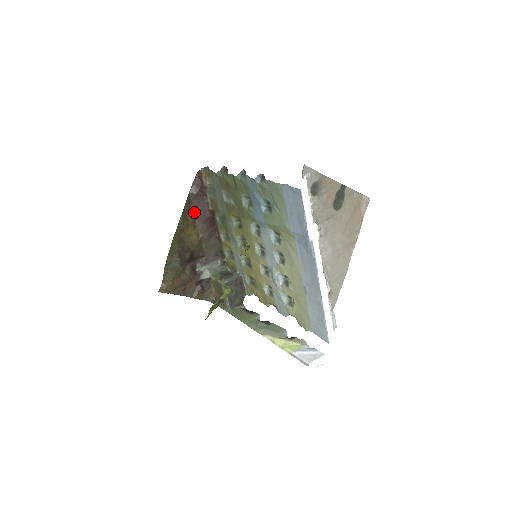
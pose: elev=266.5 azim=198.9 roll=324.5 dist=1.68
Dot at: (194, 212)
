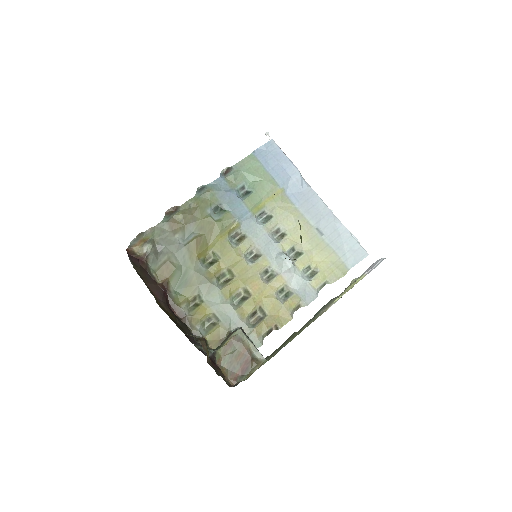
Dot at: (149, 288)
